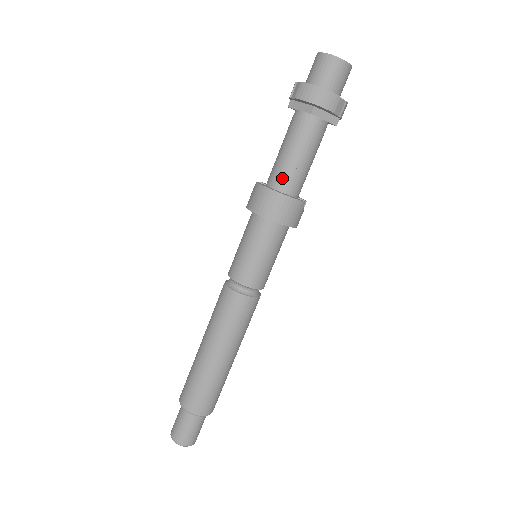
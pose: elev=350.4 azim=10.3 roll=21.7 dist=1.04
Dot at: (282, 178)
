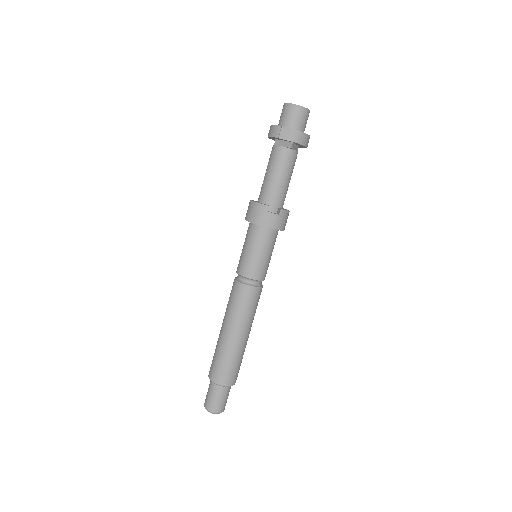
Dot at: (260, 192)
